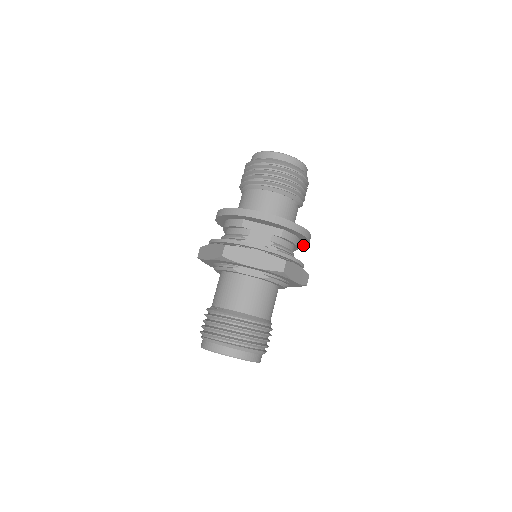
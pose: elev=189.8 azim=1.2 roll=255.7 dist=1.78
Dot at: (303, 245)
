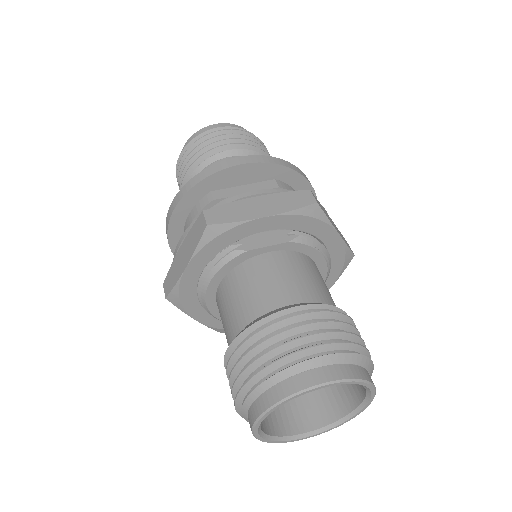
Dot at: occluded
